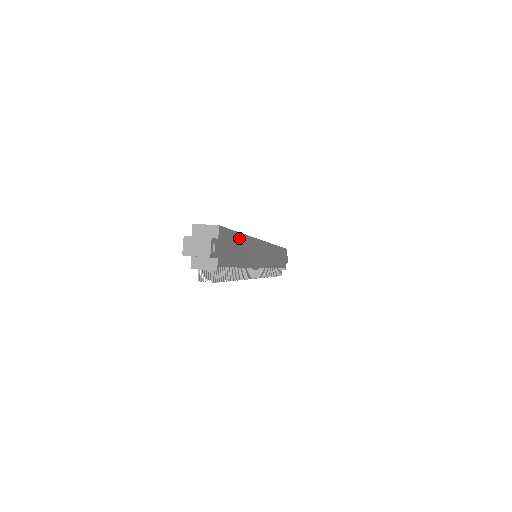
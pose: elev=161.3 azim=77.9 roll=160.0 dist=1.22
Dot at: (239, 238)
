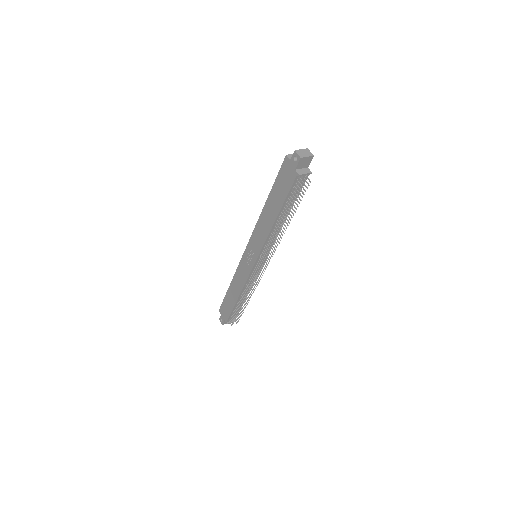
Dot at: occluded
